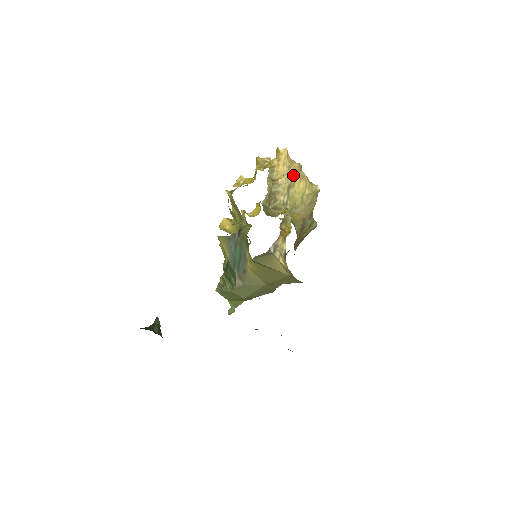
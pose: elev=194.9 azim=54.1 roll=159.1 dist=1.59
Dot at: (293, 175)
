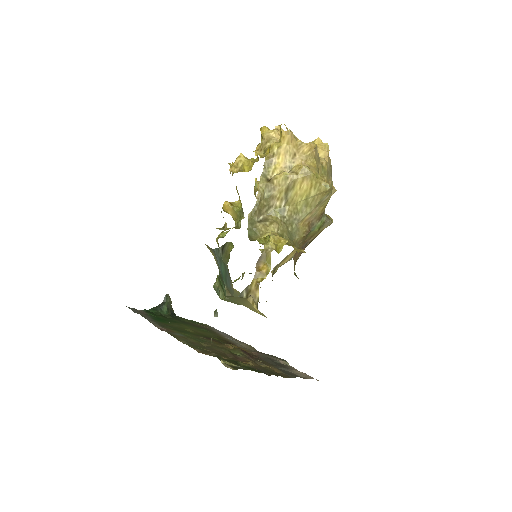
Dot at: (293, 173)
